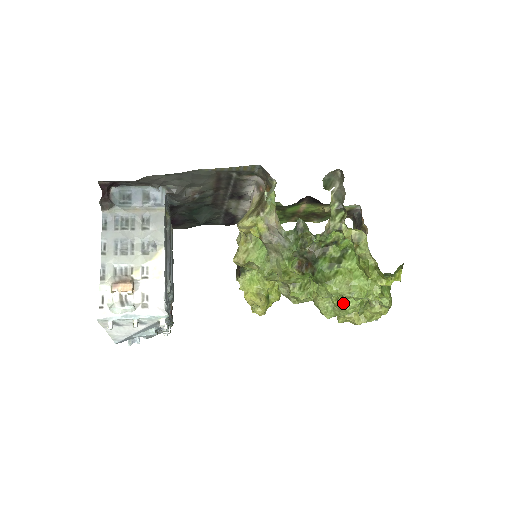
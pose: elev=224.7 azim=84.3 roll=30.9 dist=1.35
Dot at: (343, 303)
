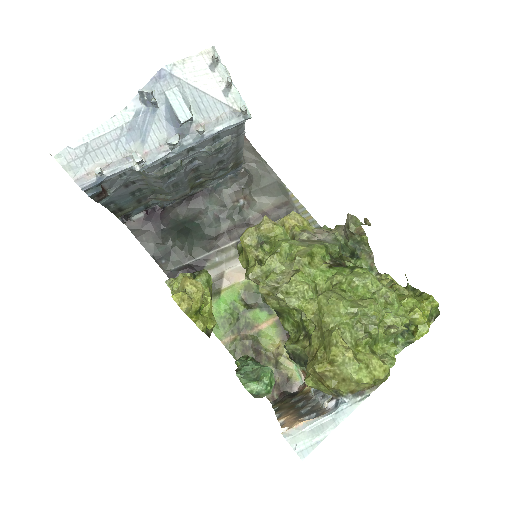
Dot at: (370, 298)
